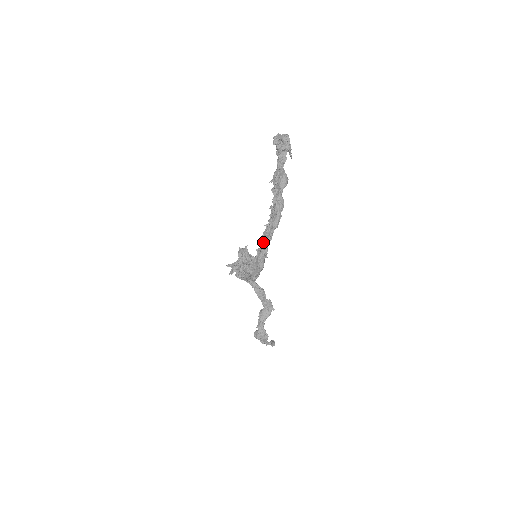
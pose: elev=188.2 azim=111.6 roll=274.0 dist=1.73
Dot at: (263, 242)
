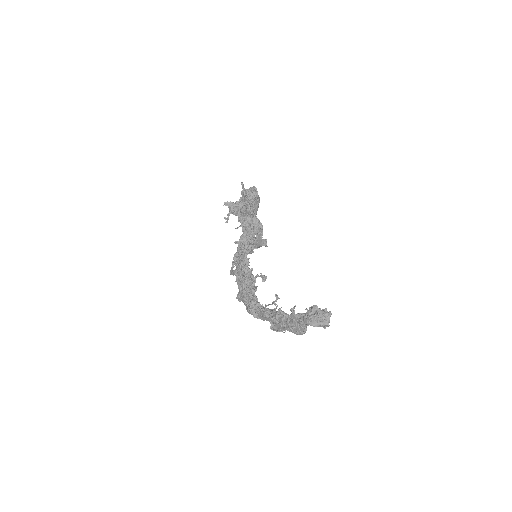
Dot at: (258, 312)
